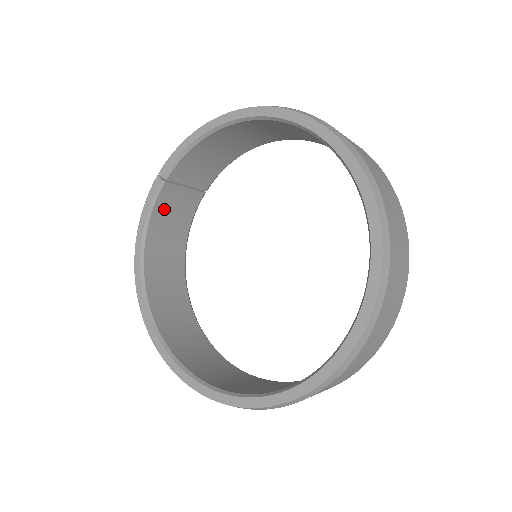
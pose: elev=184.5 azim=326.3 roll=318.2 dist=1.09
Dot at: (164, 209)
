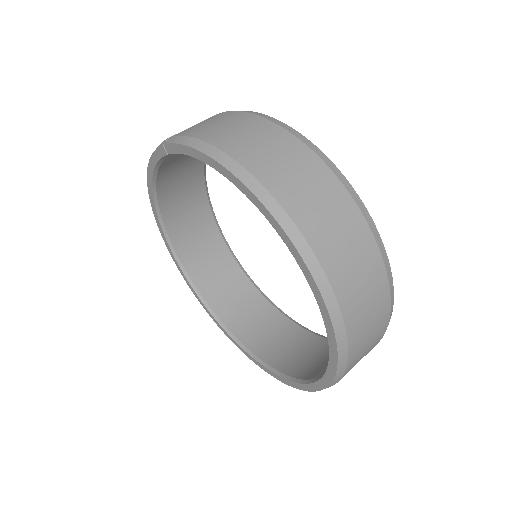
Dot at: (175, 155)
